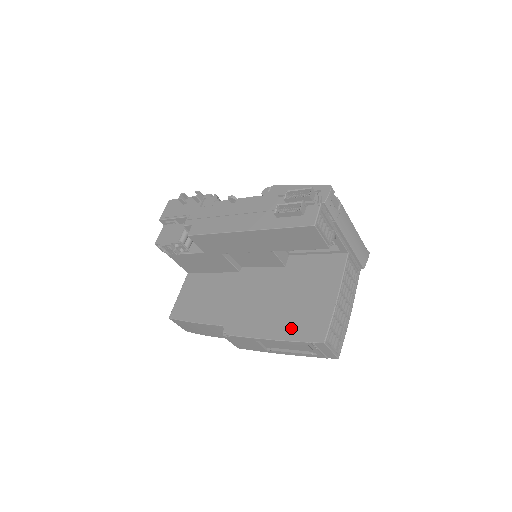
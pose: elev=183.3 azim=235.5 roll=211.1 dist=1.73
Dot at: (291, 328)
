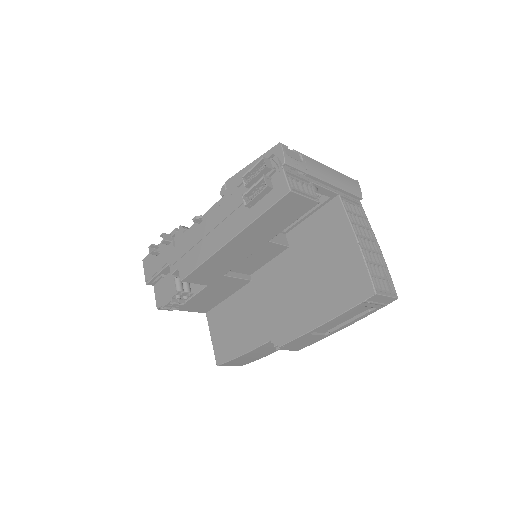
Dot at: (335, 301)
